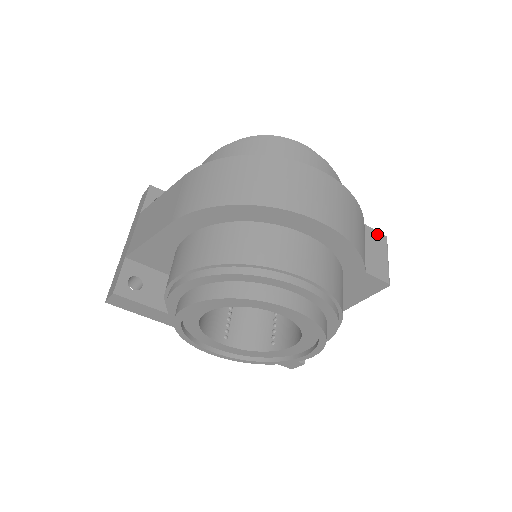
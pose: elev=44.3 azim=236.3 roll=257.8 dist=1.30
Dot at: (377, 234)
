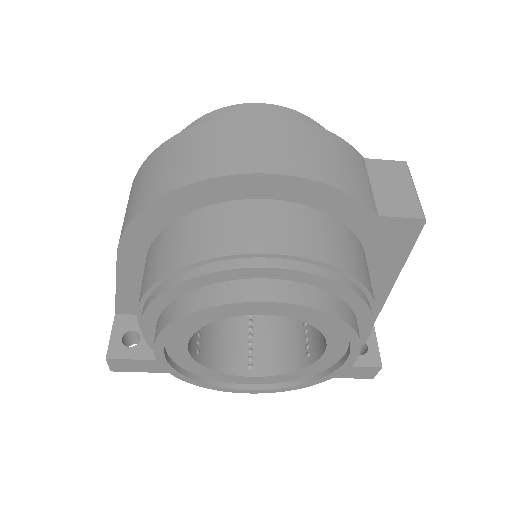
Dot at: (388, 163)
